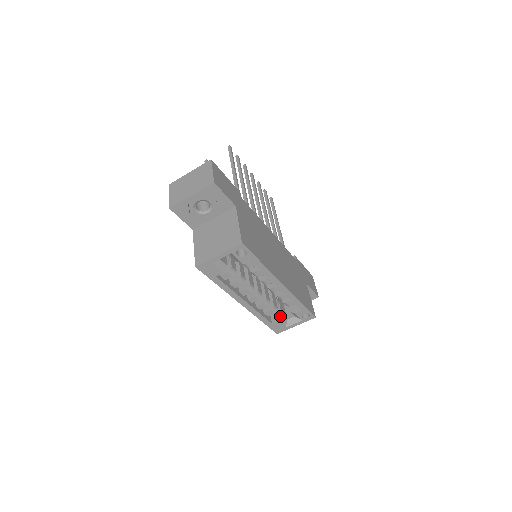
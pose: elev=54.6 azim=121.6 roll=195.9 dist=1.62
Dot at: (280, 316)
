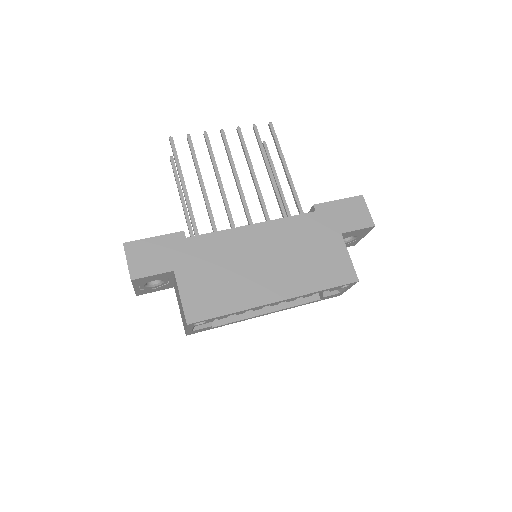
Dot at: (322, 292)
